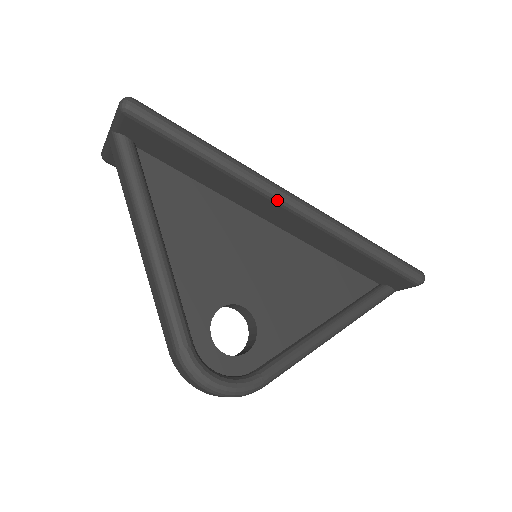
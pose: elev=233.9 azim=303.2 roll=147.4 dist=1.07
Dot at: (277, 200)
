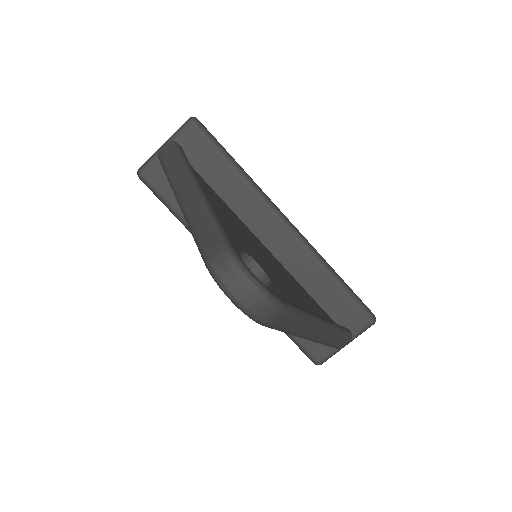
Dot at: (278, 214)
